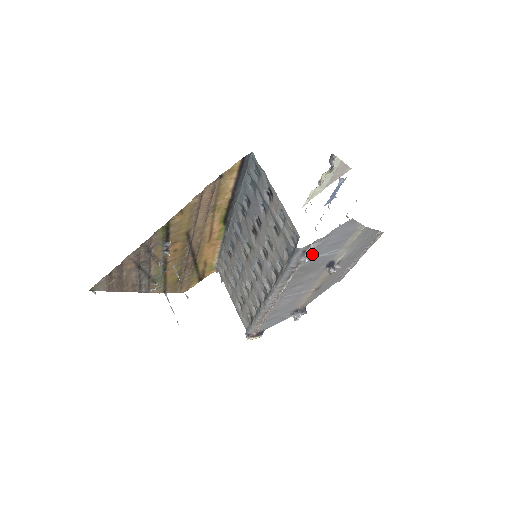
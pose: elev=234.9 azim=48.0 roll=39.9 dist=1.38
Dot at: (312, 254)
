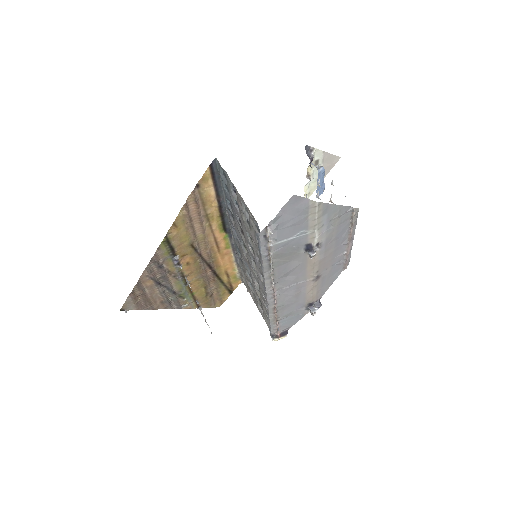
Dot at: (276, 238)
